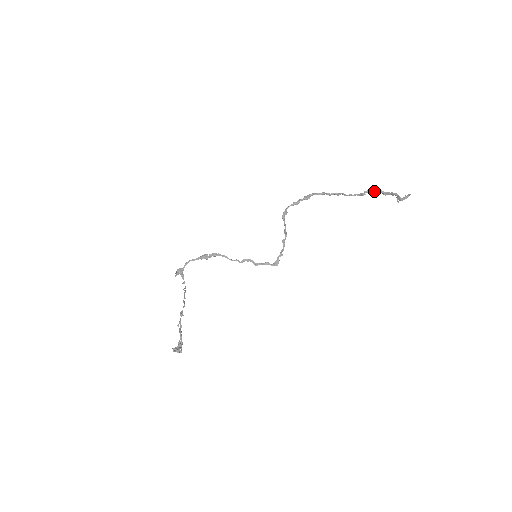
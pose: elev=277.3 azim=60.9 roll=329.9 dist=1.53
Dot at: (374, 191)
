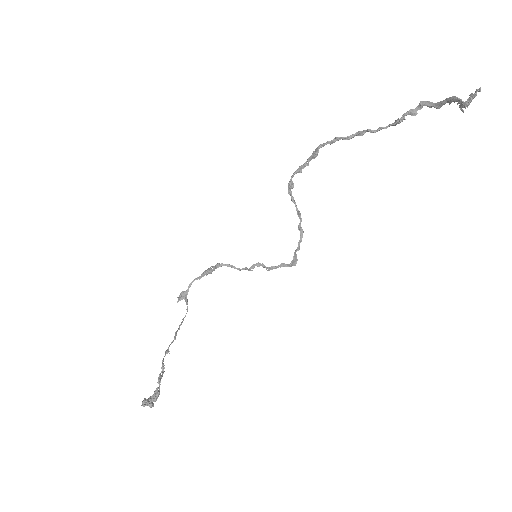
Dot at: (419, 109)
